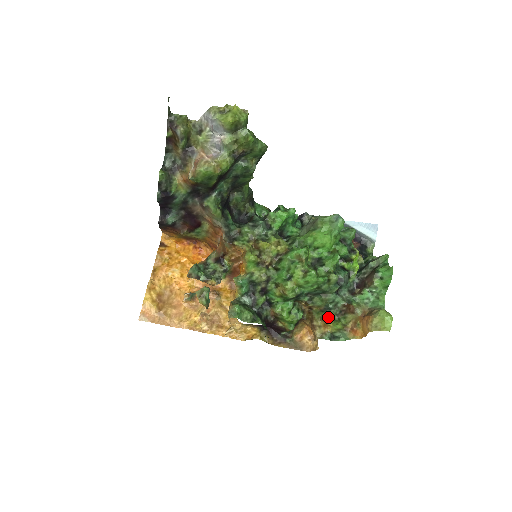
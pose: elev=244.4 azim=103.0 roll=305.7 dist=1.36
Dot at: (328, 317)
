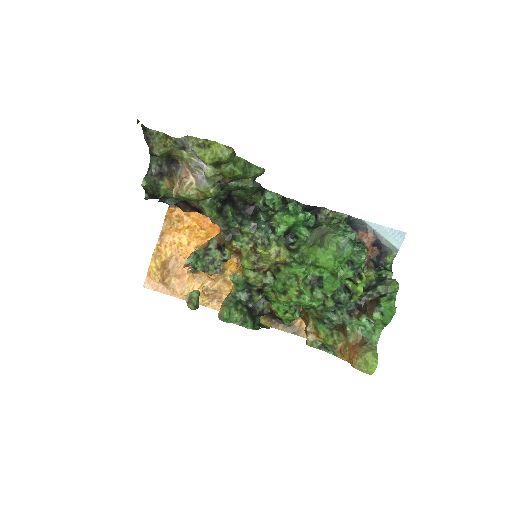
Dot at: (321, 329)
